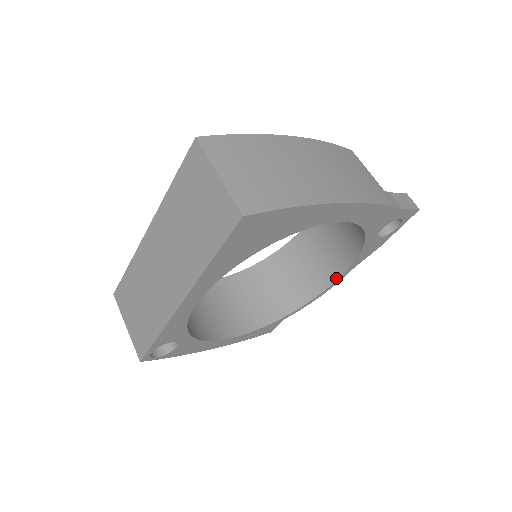
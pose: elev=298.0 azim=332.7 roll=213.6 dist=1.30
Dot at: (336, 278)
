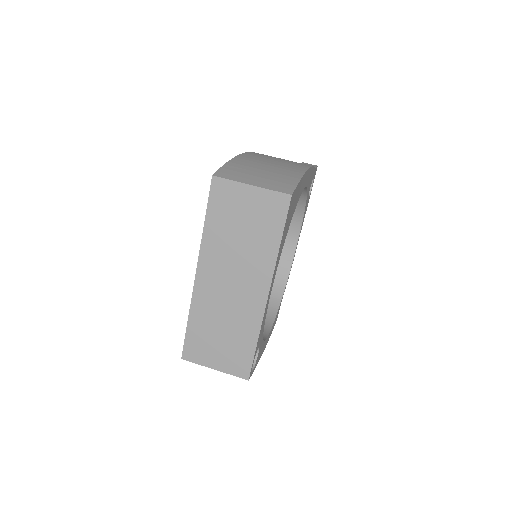
Dot at: (295, 247)
